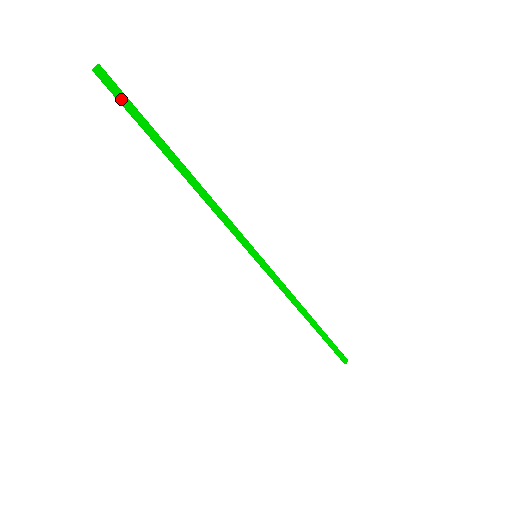
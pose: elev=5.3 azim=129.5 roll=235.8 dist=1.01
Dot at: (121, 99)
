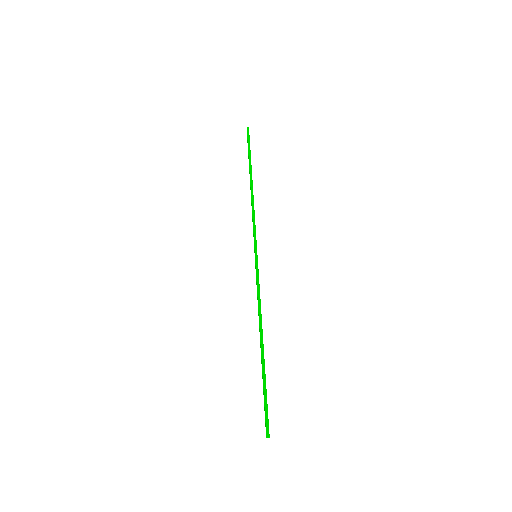
Dot at: occluded
